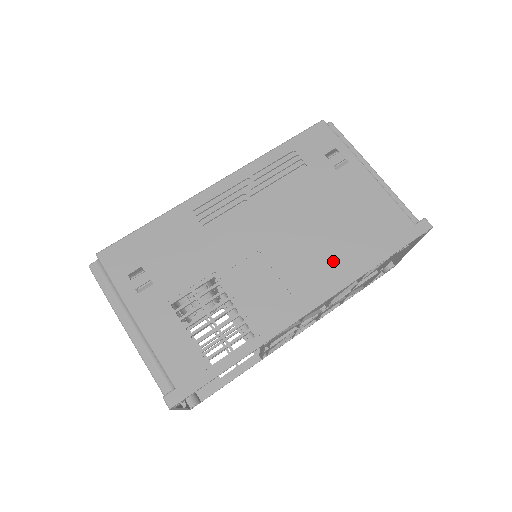
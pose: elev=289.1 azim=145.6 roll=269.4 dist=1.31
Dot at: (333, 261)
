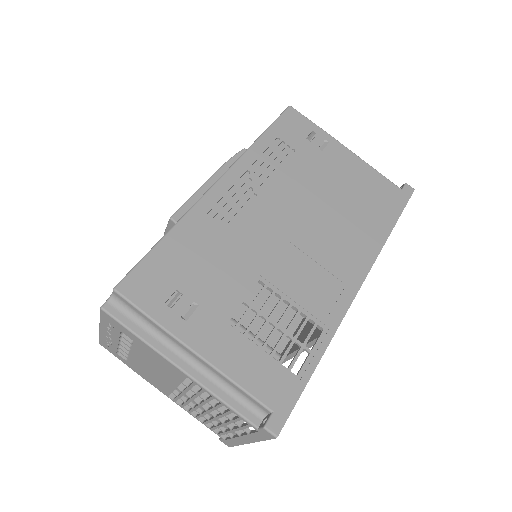
Dot at: (356, 237)
